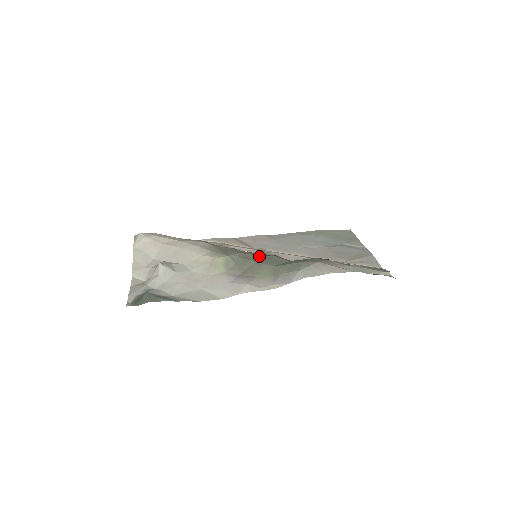
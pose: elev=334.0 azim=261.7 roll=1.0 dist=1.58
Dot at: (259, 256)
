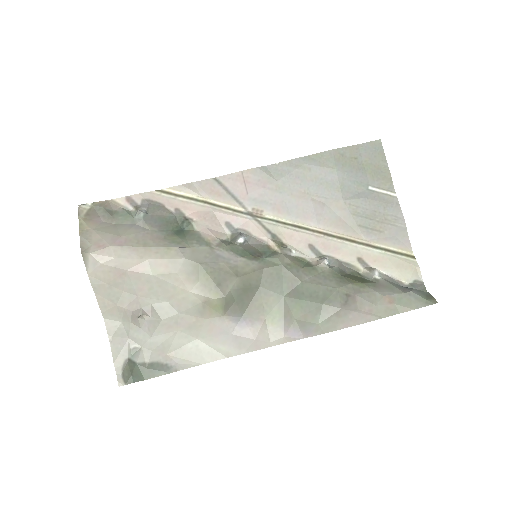
Dot at: (262, 271)
